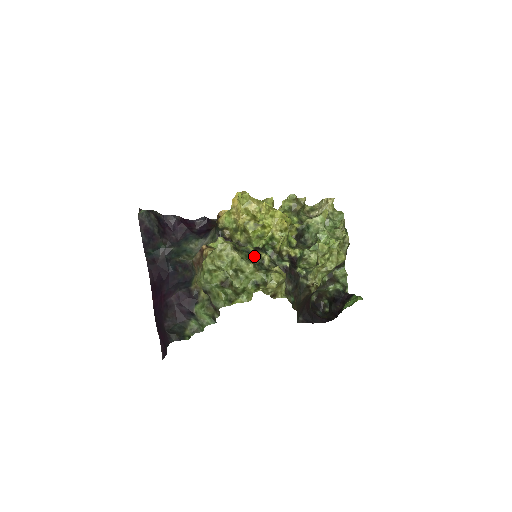
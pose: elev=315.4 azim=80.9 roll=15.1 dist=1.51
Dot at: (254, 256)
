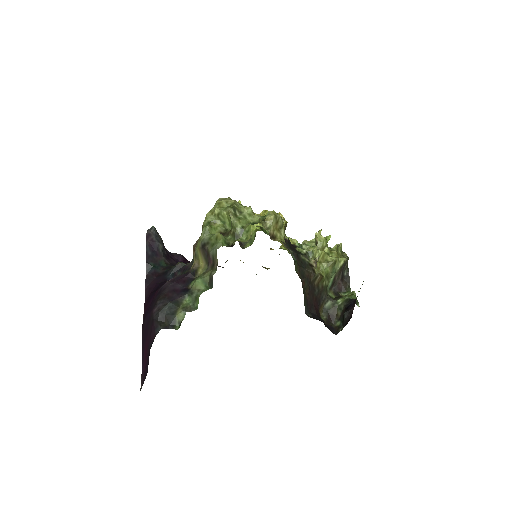
Dot at: occluded
